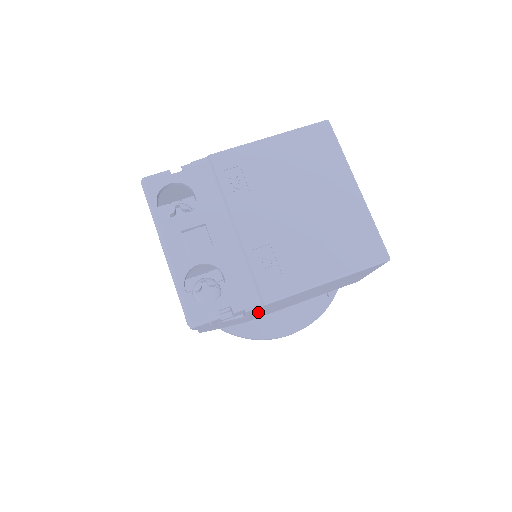
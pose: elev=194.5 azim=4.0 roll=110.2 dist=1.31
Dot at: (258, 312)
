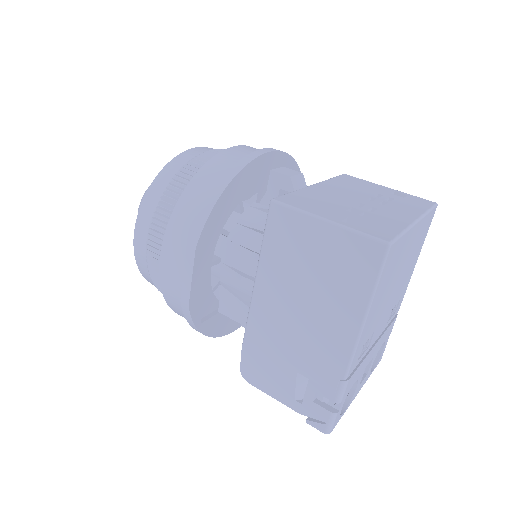
Dot at: occluded
